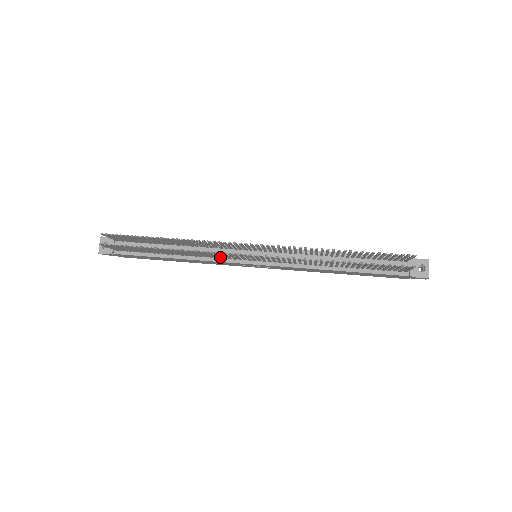
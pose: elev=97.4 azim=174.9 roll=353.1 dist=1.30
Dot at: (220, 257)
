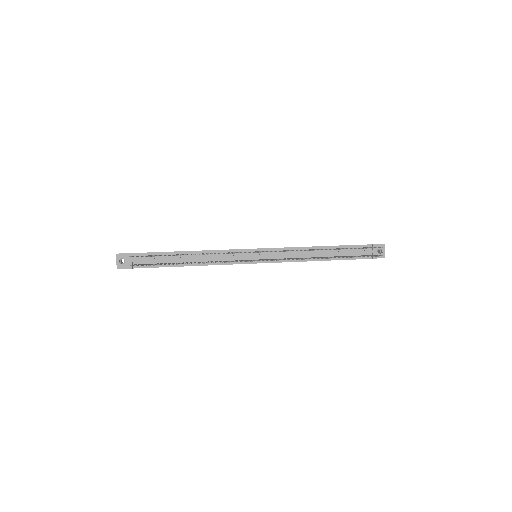
Dot at: occluded
